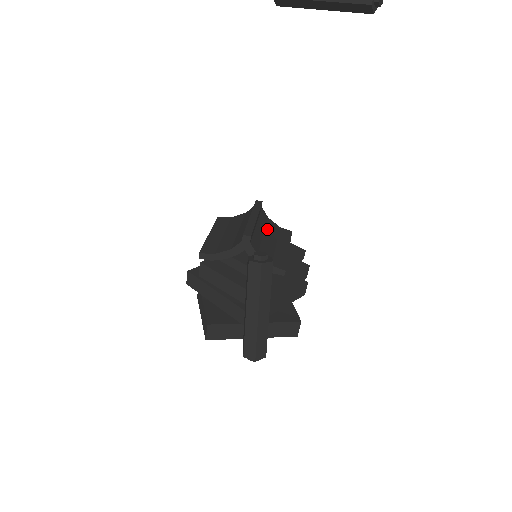
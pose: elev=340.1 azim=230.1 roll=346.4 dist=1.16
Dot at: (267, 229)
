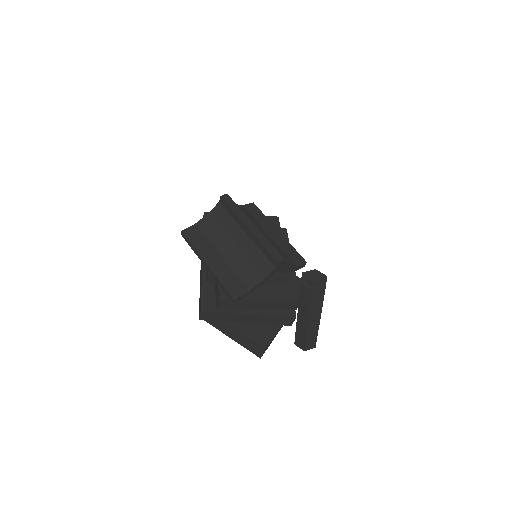
Dot at: occluded
